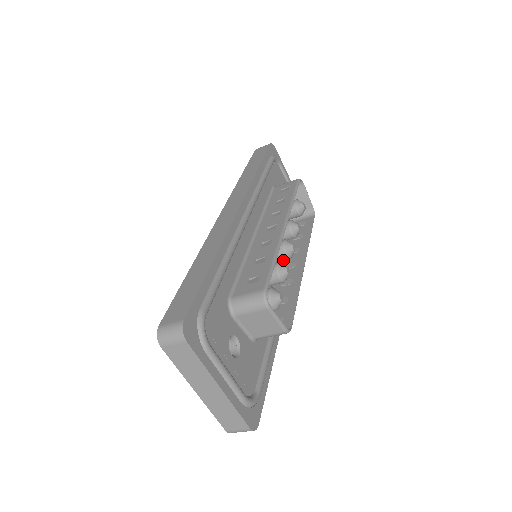
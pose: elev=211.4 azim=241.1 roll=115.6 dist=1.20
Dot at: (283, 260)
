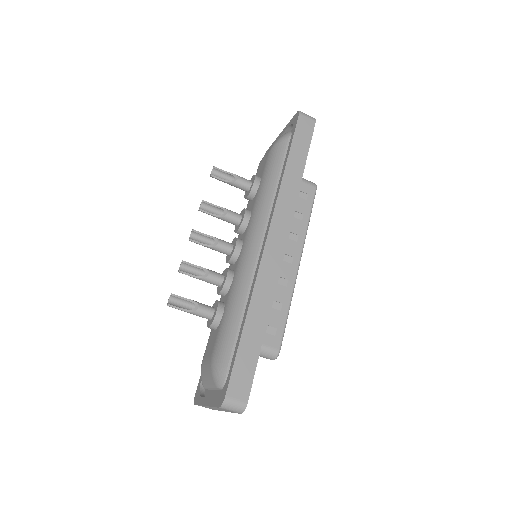
Dot at: occluded
